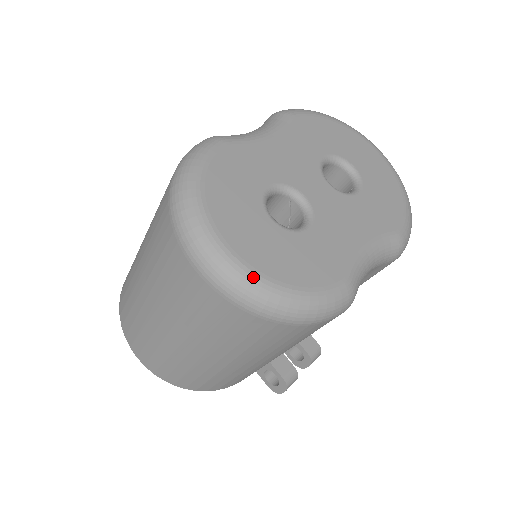
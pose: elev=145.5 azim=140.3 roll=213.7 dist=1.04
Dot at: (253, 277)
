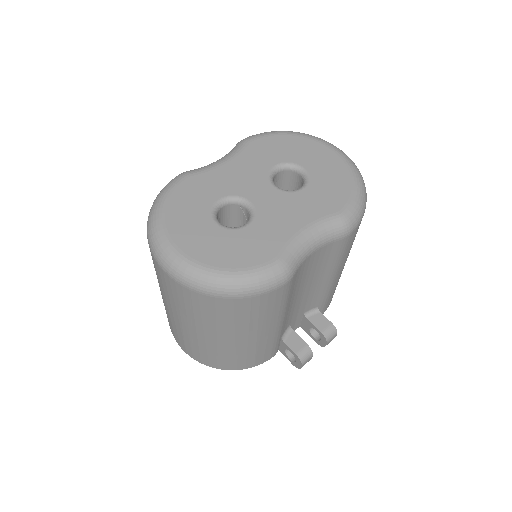
Dot at: (195, 267)
